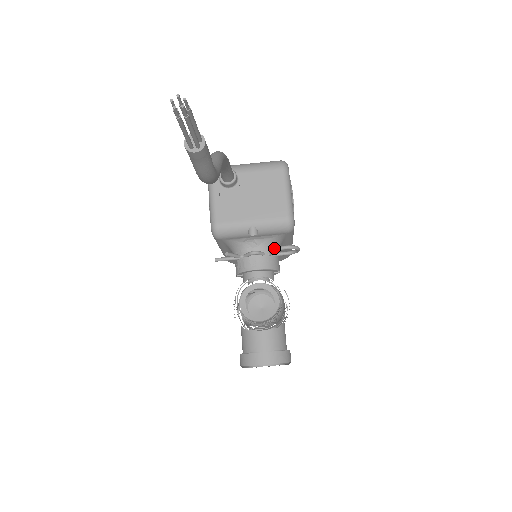
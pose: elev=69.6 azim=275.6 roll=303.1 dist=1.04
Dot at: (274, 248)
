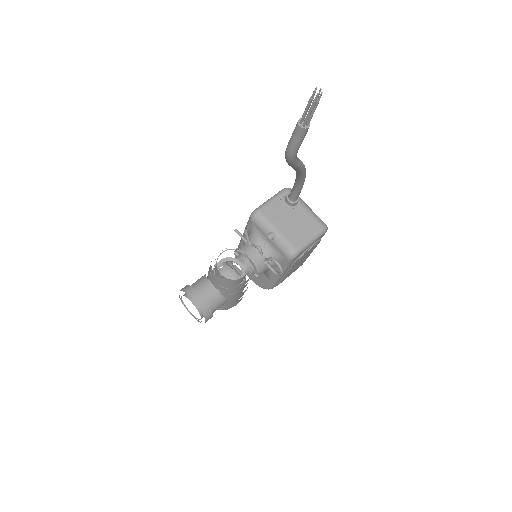
Dot at: (271, 257)
